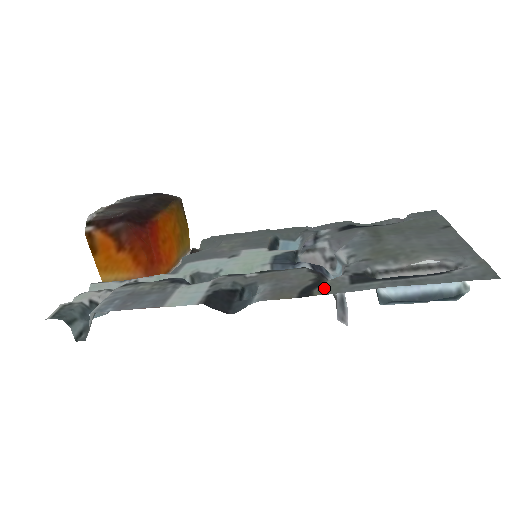
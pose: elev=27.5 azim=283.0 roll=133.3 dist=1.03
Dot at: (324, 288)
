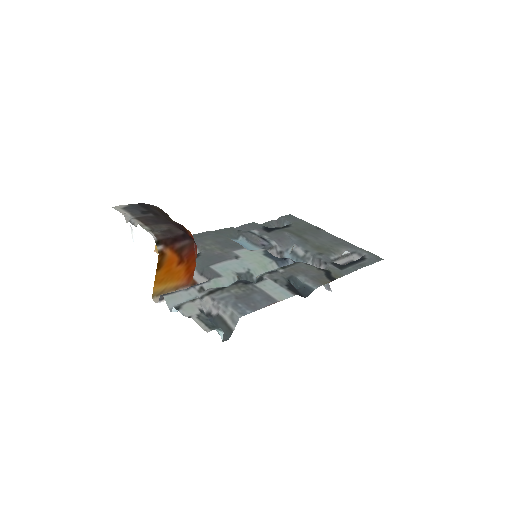
Dot at: (335, 274)
